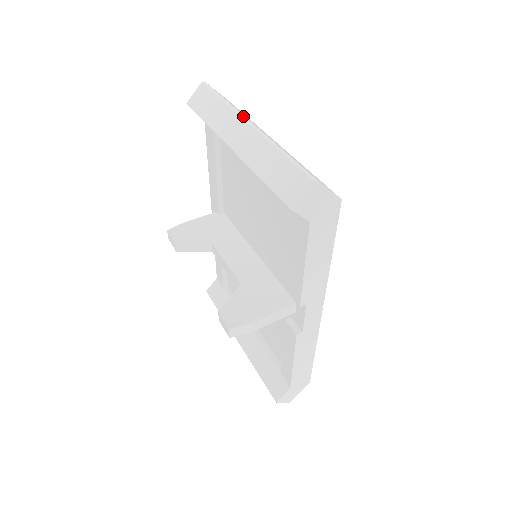
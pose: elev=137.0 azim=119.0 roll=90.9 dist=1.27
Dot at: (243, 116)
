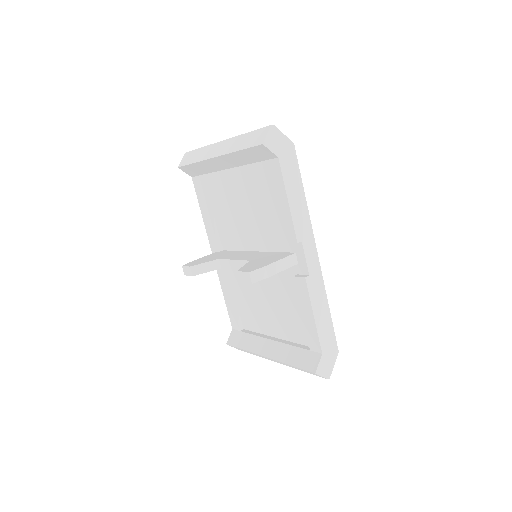
Dot at: (217, 142)
